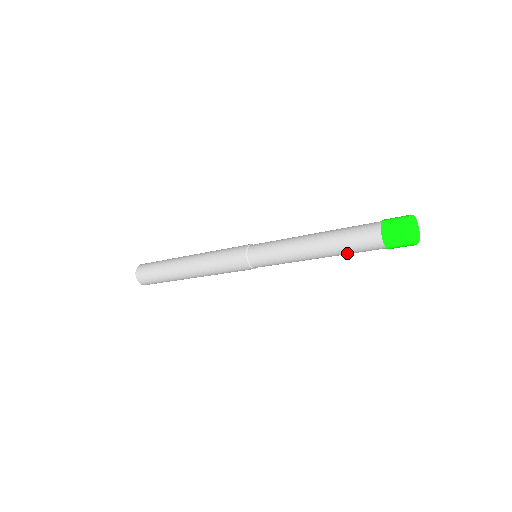
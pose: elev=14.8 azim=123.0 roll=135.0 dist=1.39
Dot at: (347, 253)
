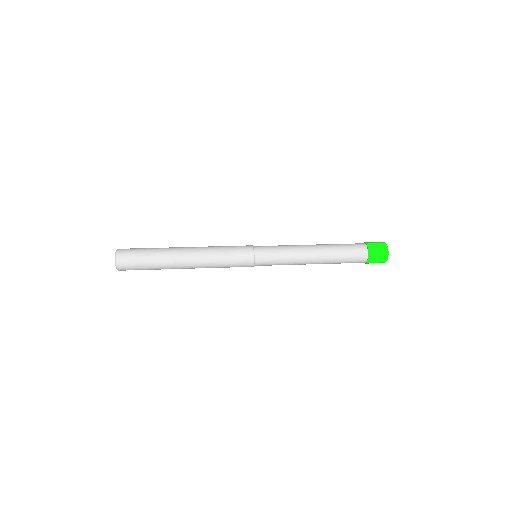
Dot at: occluded
